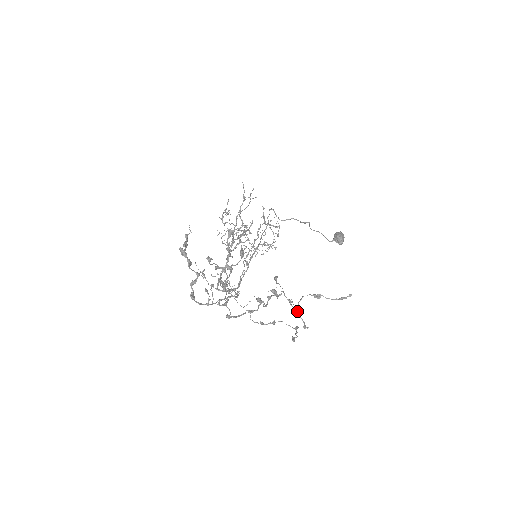
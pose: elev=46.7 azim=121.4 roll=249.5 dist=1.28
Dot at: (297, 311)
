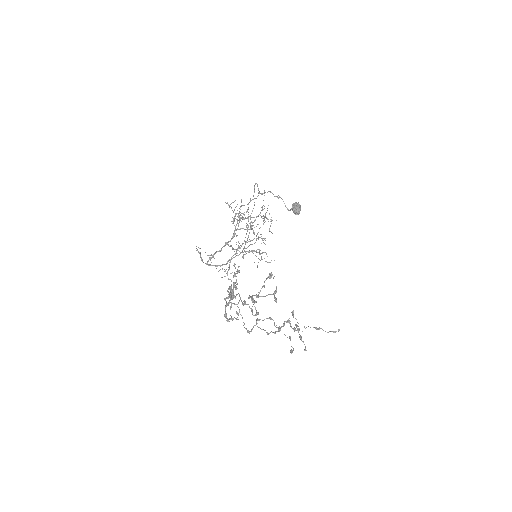
Dot at: (301, 337)
